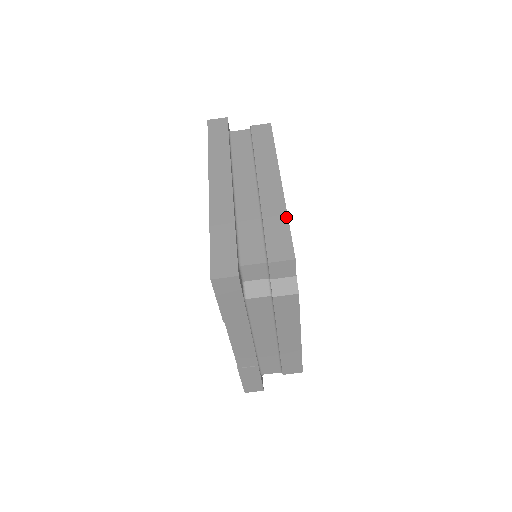
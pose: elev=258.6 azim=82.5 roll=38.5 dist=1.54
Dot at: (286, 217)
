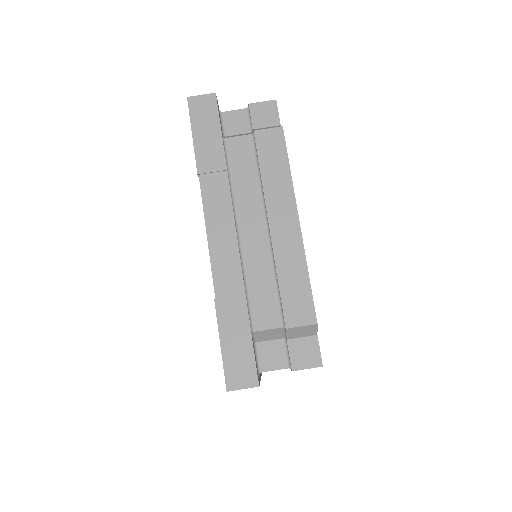
Dot at: occluded
